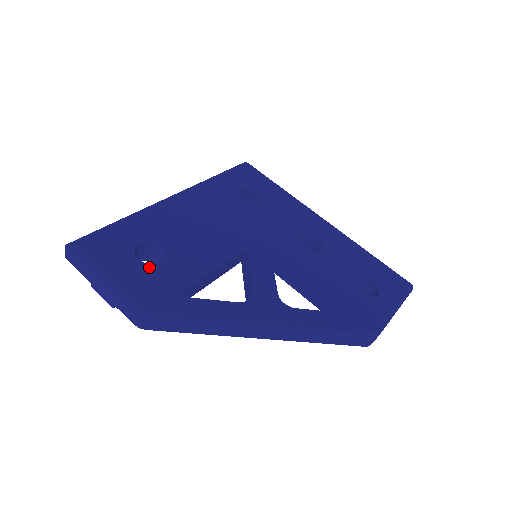
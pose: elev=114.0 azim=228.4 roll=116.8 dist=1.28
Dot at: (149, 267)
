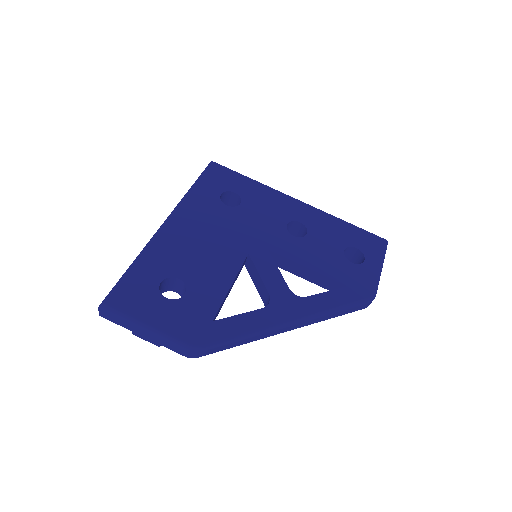
Dot at: (178, 302)
